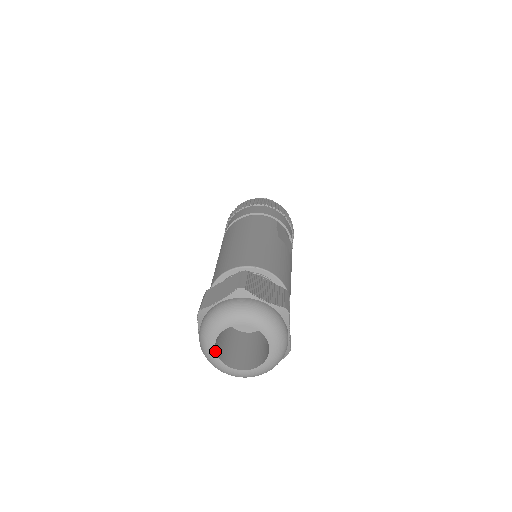
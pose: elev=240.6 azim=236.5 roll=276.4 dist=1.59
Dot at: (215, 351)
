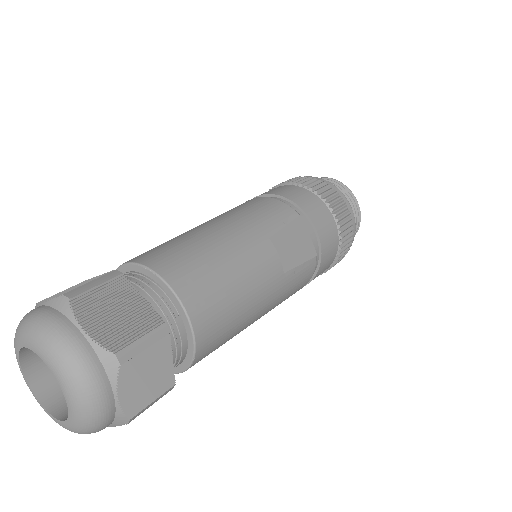
Dot at: (22, 370)
